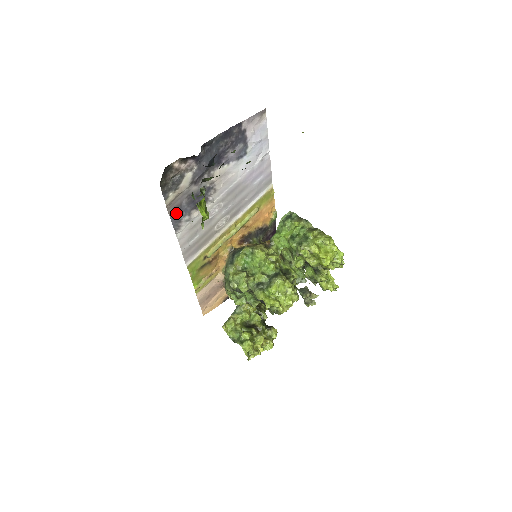
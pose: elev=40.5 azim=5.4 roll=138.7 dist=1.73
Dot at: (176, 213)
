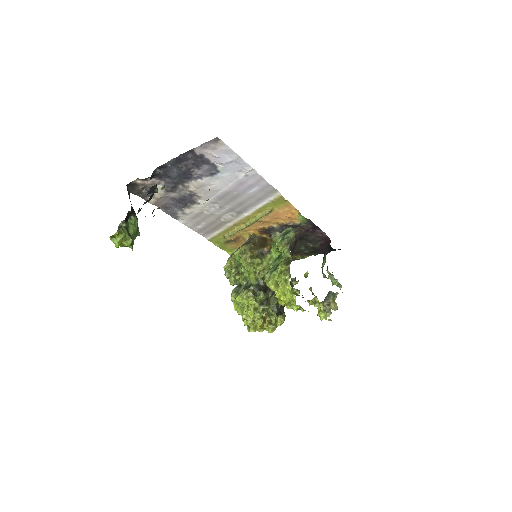
Dot at: (167, 209)
